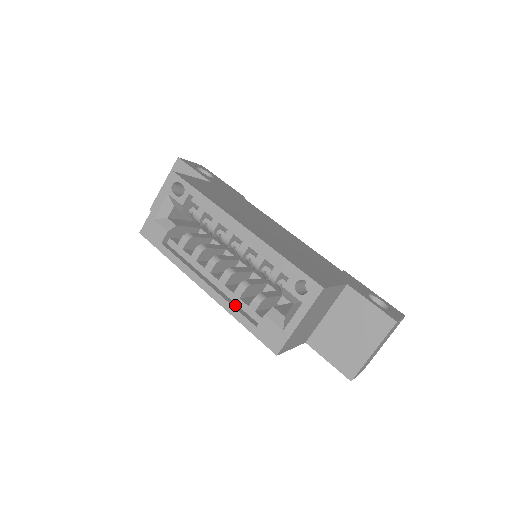
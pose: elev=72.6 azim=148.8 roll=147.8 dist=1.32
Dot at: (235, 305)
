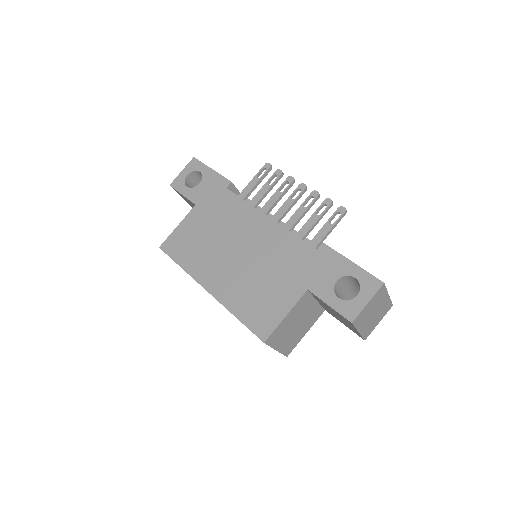
Dot at: occluded
